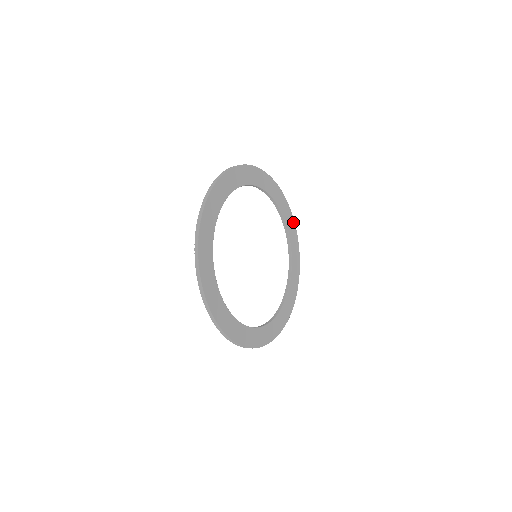
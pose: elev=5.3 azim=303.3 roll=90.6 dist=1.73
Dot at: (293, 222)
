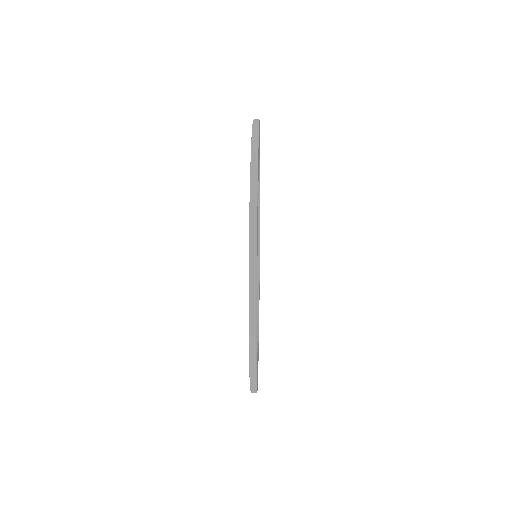
Dot at: occluded
